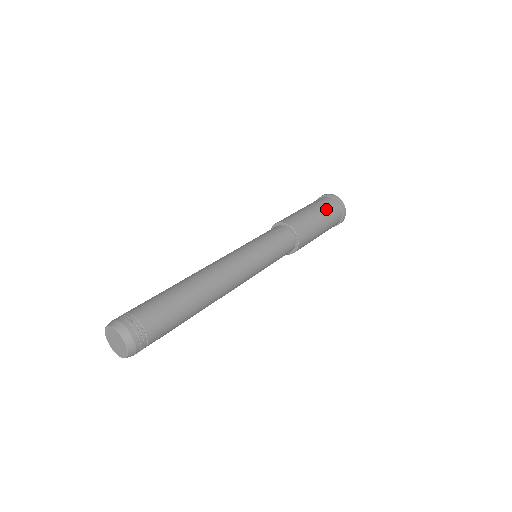
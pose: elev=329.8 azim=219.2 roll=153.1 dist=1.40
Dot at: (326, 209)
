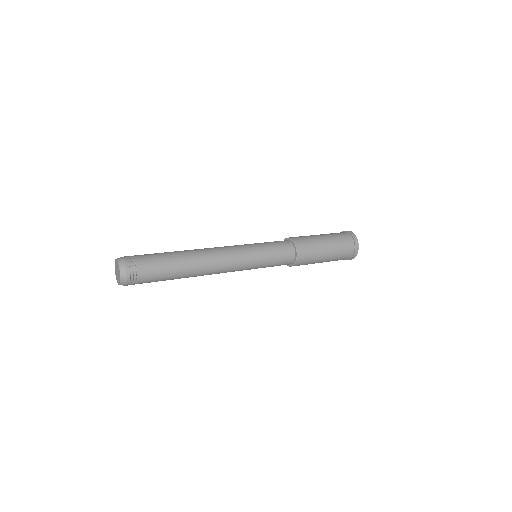
Dot at: occluded
